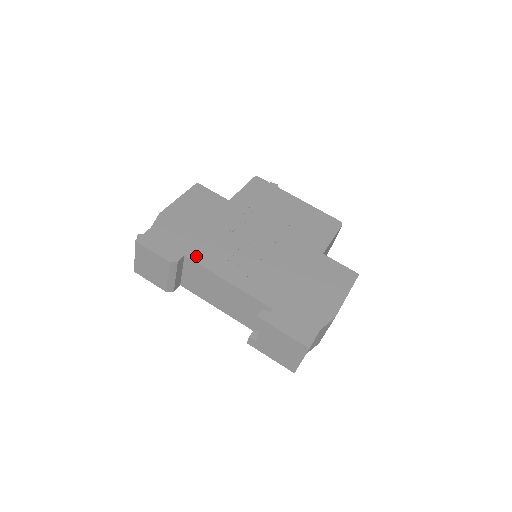
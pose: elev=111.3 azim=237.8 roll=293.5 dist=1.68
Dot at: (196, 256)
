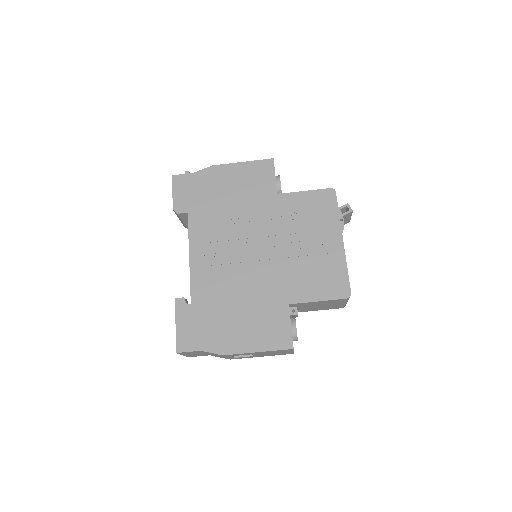
Dot at: (194, 220)
